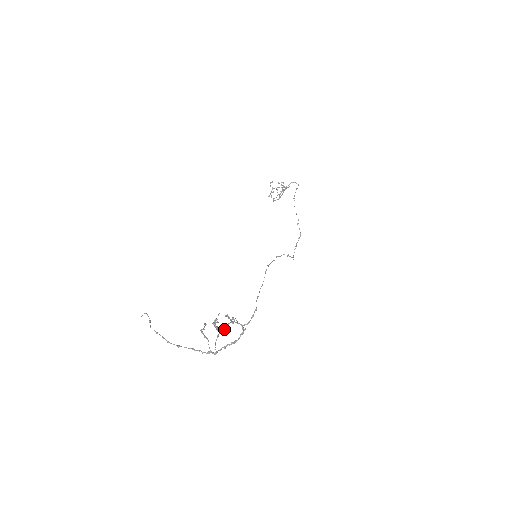
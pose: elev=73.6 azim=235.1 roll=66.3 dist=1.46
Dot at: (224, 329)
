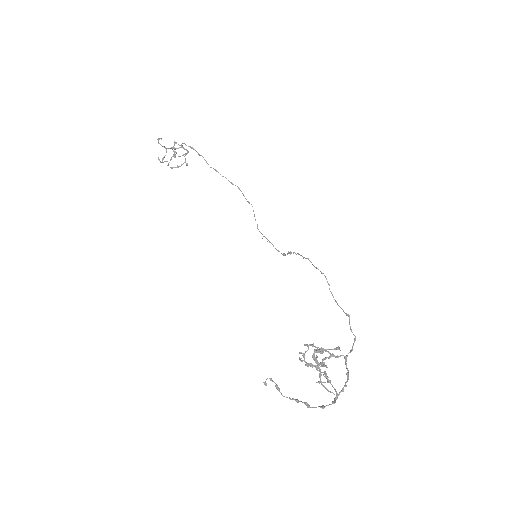
Dot at: occluded
